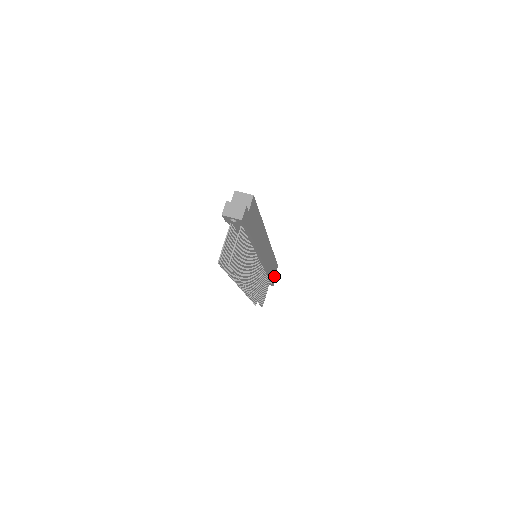
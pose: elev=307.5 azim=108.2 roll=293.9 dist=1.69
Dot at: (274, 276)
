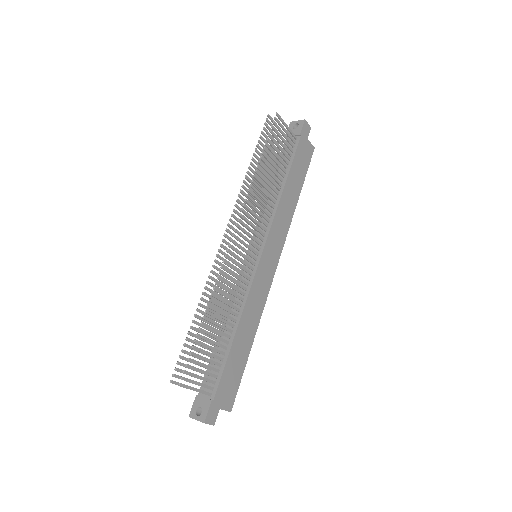
Dot at: (220, 402)
